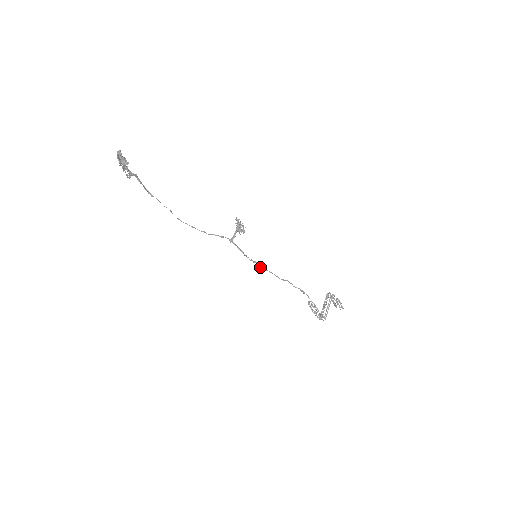
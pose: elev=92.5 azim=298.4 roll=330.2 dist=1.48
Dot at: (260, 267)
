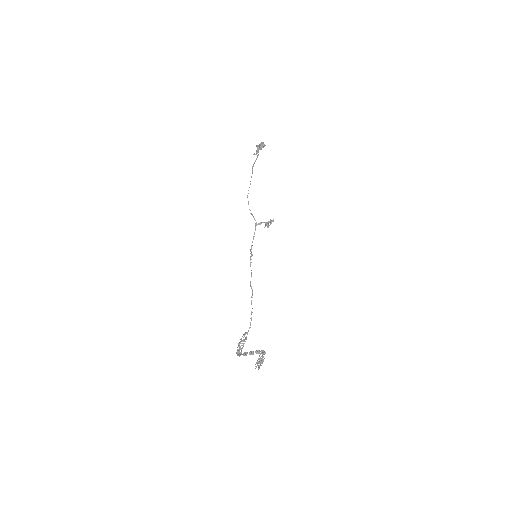
Dot at: (250, 260)
